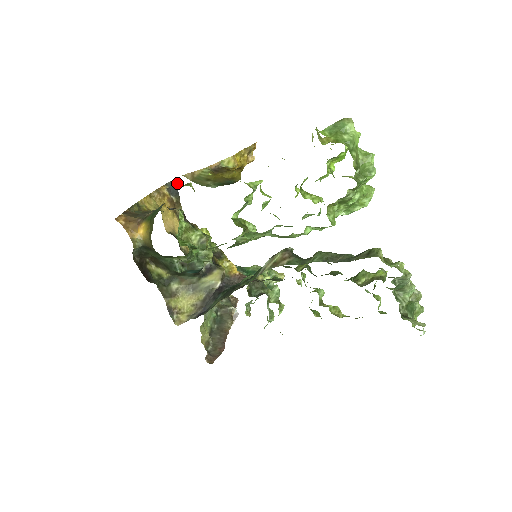
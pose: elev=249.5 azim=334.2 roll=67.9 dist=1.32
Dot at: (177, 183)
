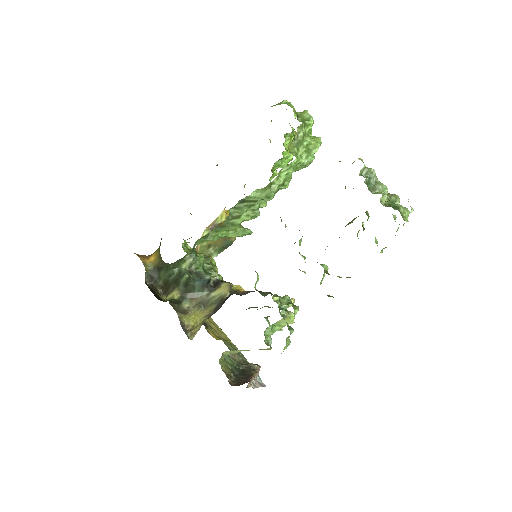
Dot at: occluded
